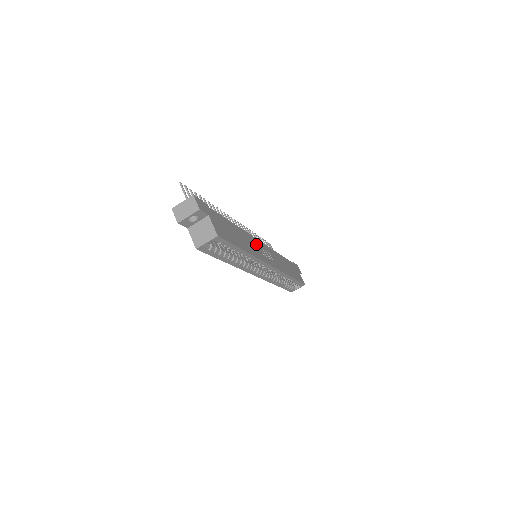
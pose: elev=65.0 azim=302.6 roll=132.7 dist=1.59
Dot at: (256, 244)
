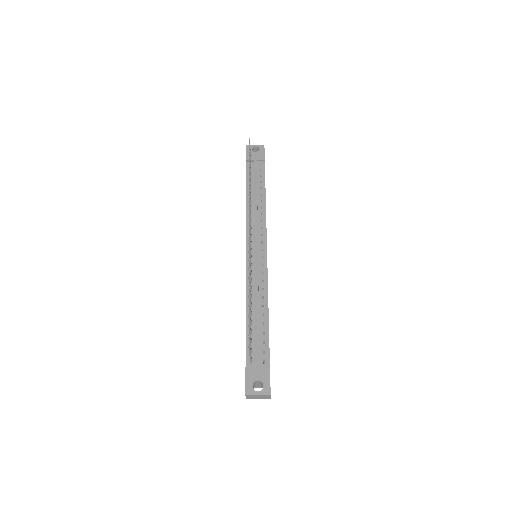
Dot at: occluded
